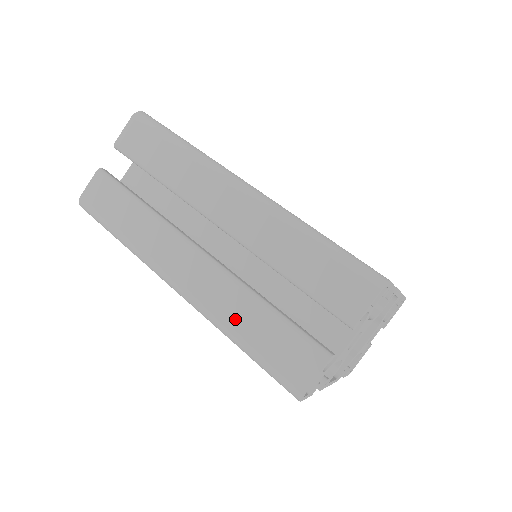
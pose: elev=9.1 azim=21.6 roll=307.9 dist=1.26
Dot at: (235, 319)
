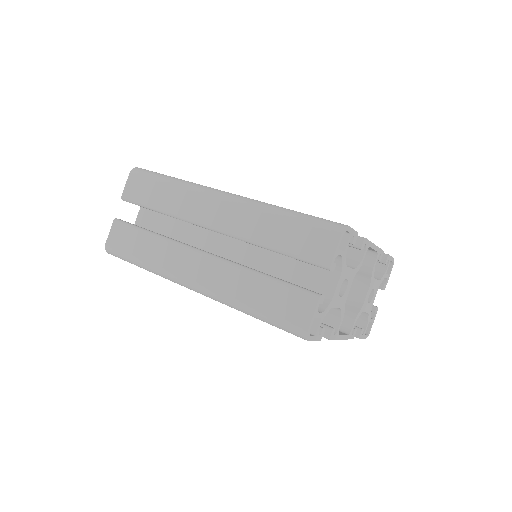
Dot at: (242, 294)
